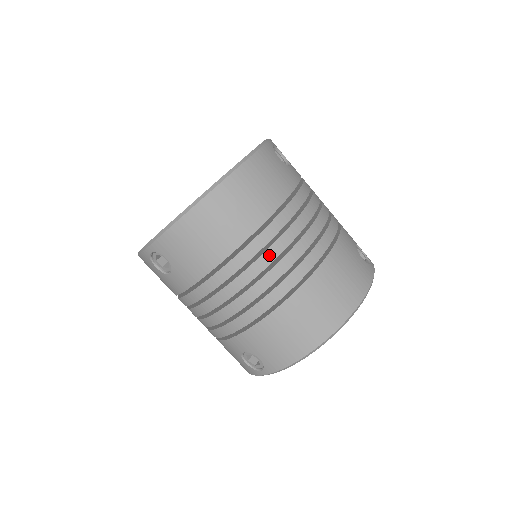
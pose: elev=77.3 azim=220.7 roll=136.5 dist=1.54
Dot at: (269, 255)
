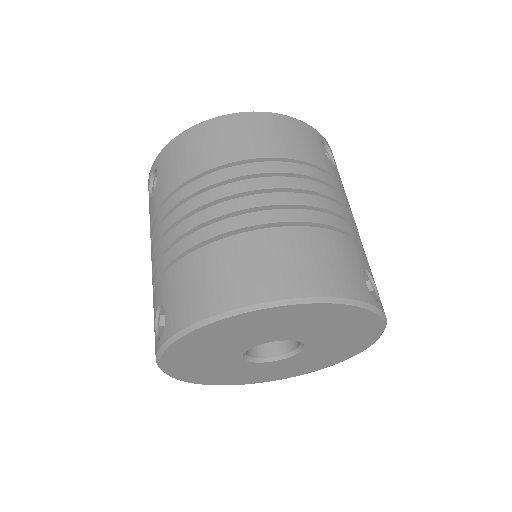
Dot at: (241, 186)
